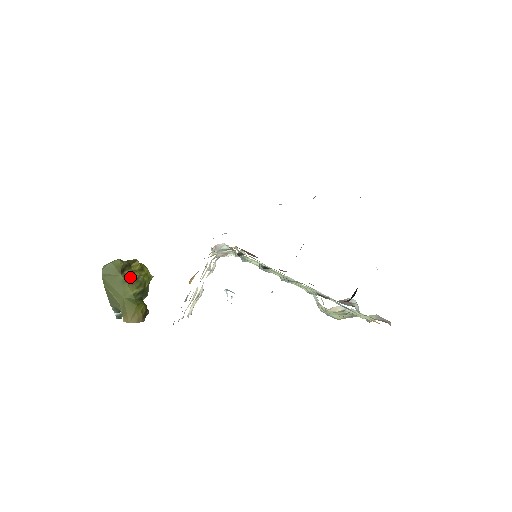
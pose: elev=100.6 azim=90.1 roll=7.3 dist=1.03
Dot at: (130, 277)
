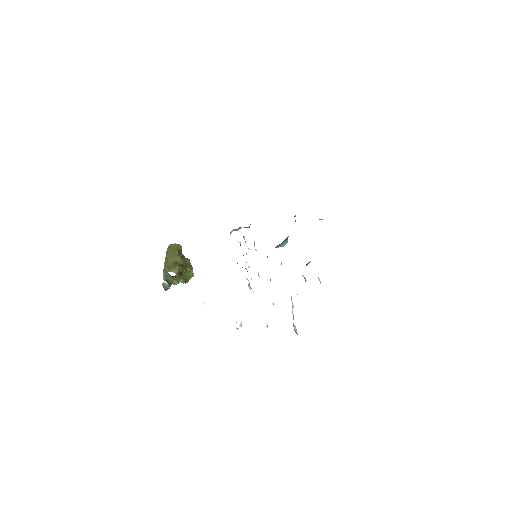
Dot at: (182, 256)
